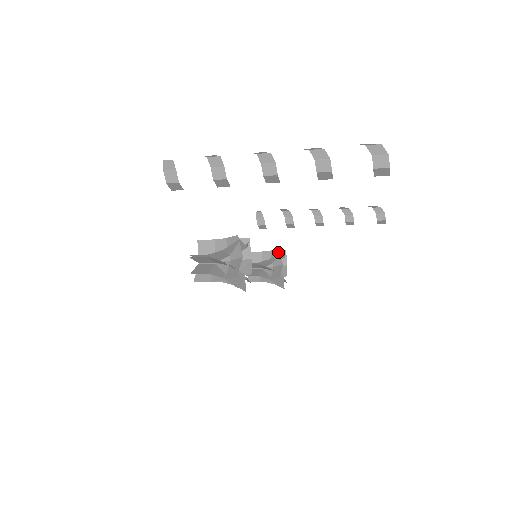
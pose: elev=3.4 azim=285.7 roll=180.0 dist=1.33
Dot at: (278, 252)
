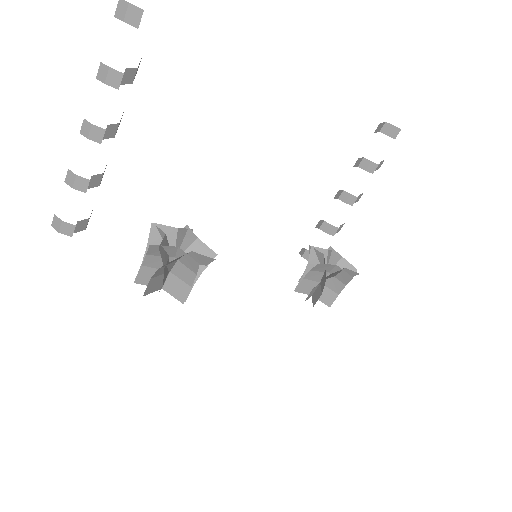
Dot at: (312, 250)
